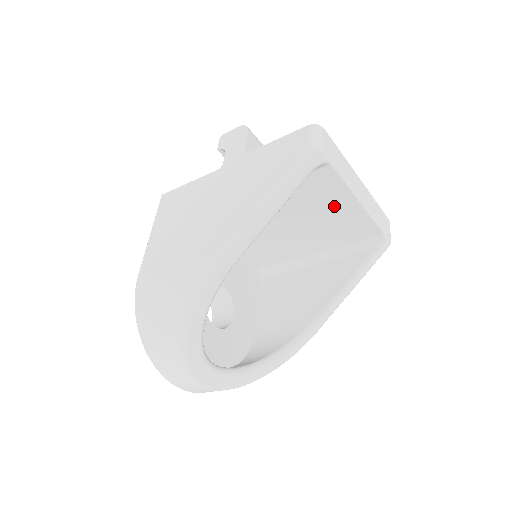
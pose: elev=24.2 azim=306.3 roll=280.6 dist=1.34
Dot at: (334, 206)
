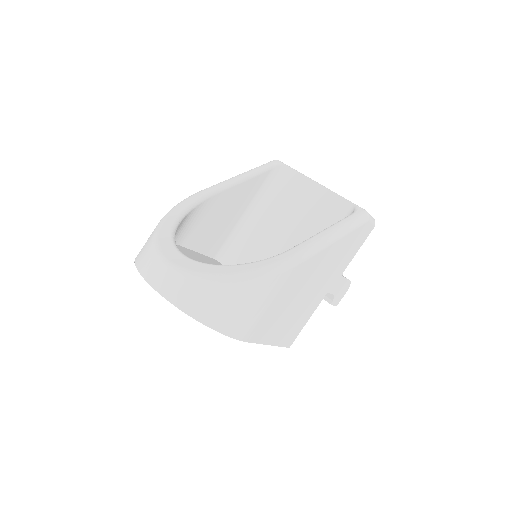
Dot at: (304, 197)
